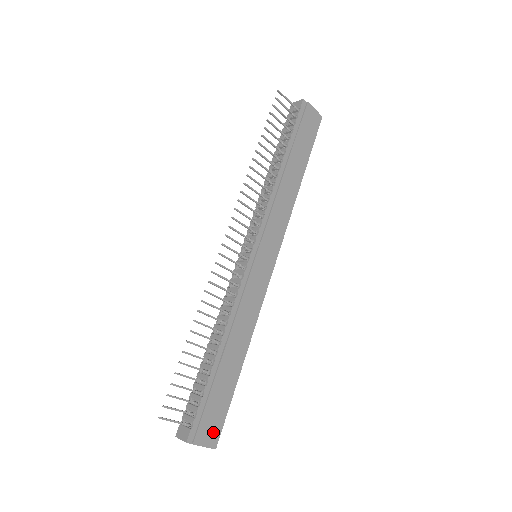
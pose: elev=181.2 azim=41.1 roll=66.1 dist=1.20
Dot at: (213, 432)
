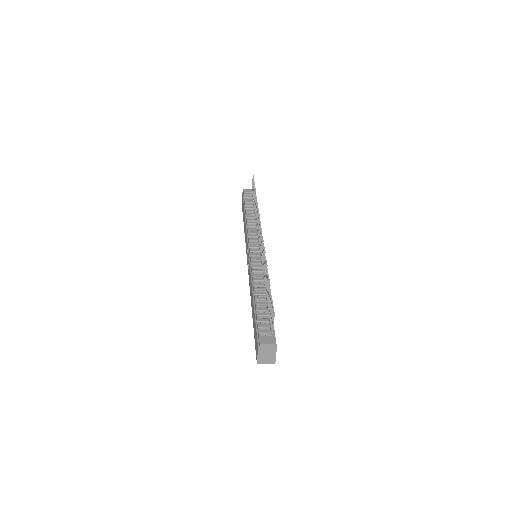
Dot at: occluded
